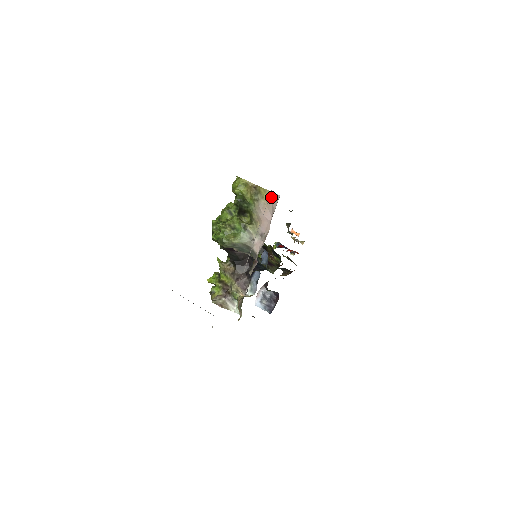
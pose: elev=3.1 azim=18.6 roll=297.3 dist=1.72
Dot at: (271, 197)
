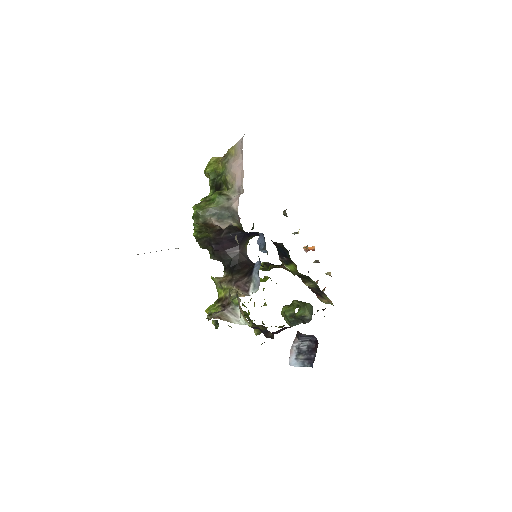
Dot at: (238, 145)
